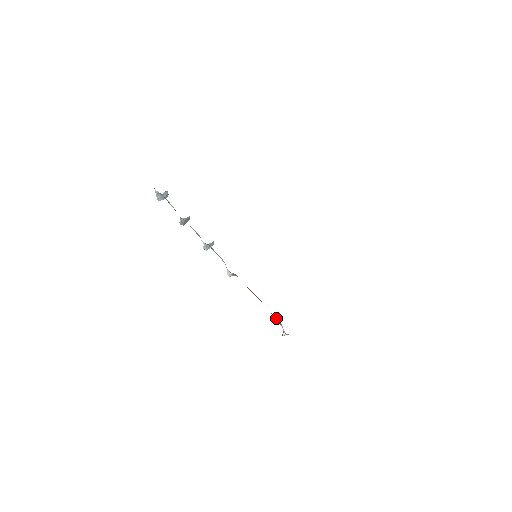
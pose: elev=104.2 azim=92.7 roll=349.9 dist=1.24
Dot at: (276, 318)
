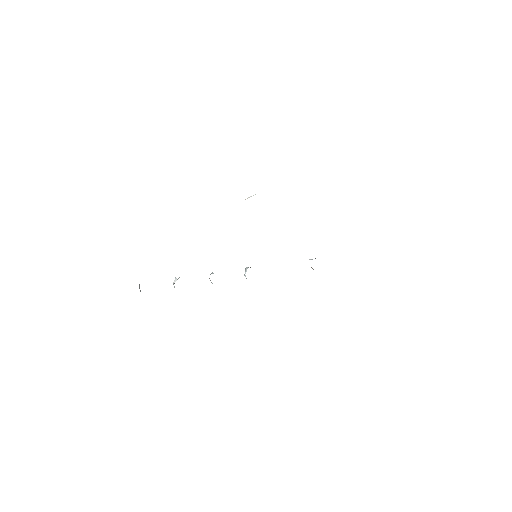
Dot at: occluded
